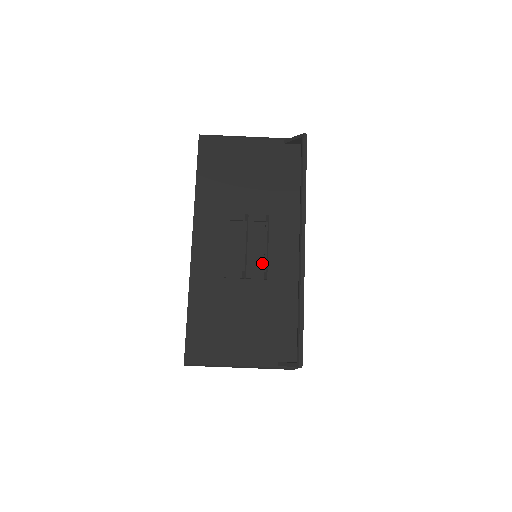
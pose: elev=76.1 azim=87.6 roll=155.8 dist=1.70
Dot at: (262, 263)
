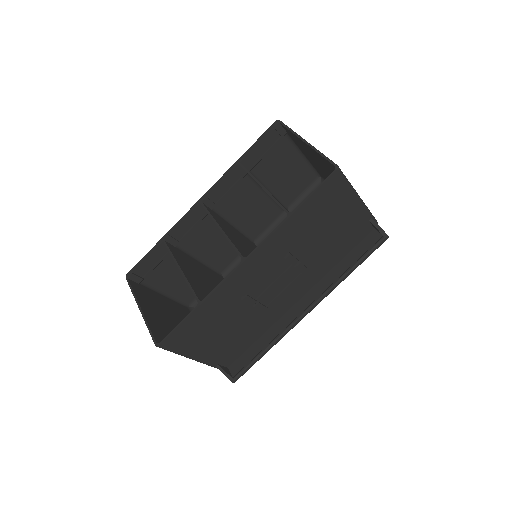
Dot at: (271, 299)
